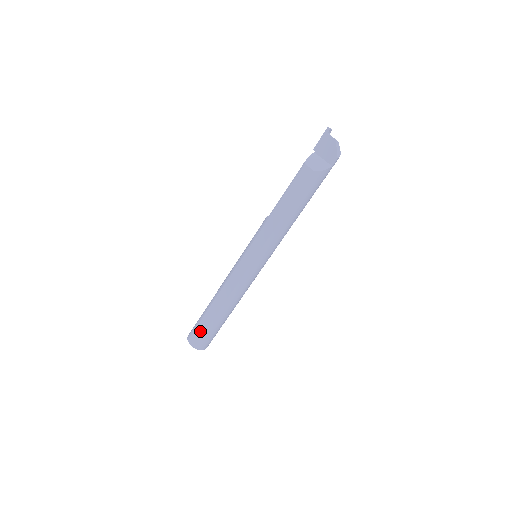
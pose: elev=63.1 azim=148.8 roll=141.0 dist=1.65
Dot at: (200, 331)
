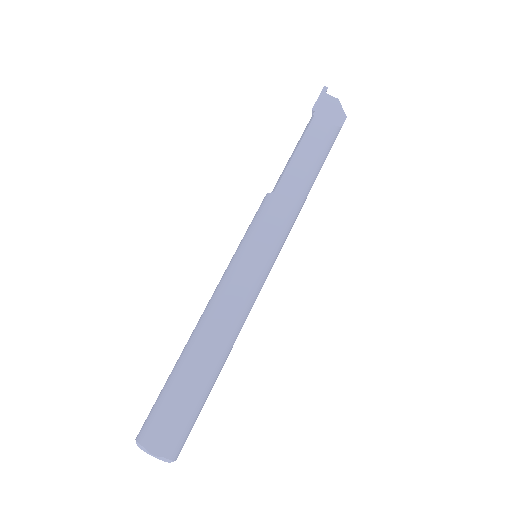
Dot at: (174, 414)
